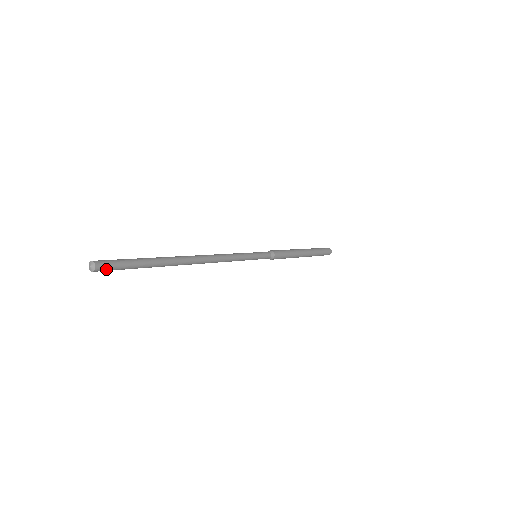
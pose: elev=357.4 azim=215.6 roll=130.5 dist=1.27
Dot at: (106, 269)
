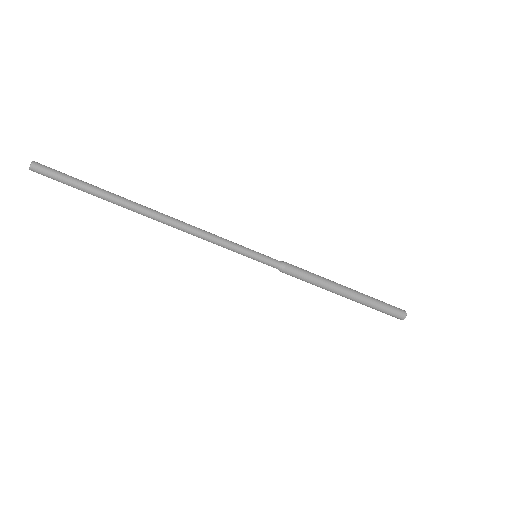
Dot at: (45, 167)
